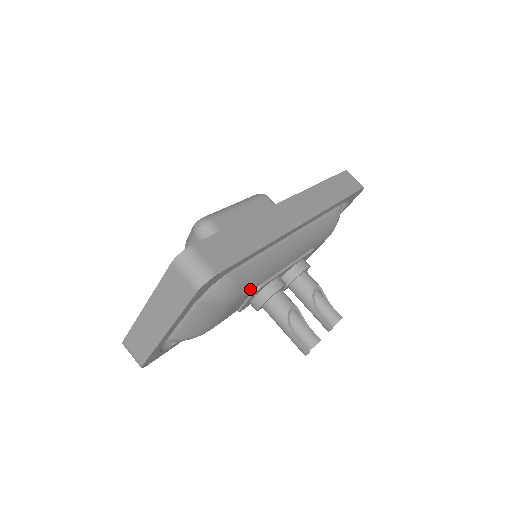
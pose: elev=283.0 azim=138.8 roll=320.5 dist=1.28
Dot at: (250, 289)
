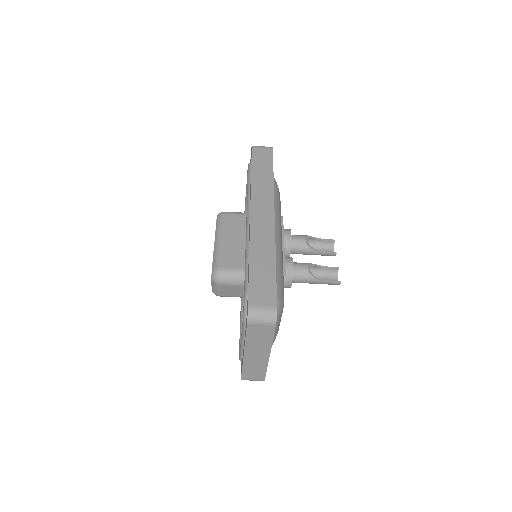
Dot at: (283, 285)
